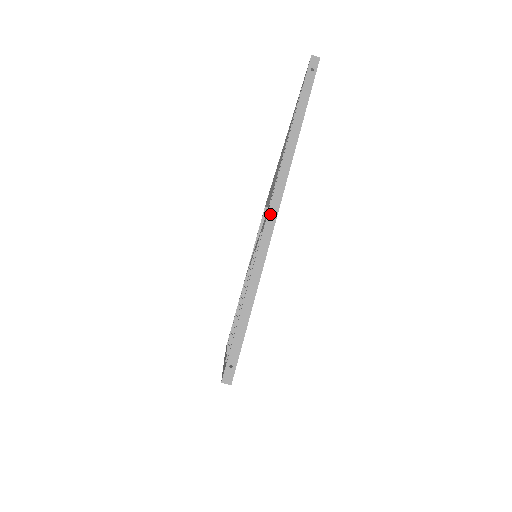
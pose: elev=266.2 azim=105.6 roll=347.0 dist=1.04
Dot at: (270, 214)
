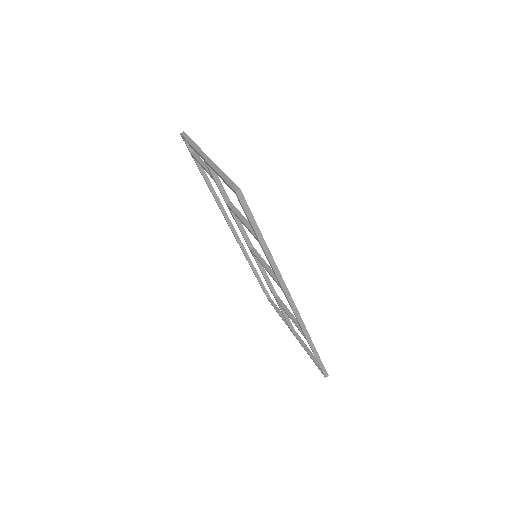
Dot at: (205, 158)
